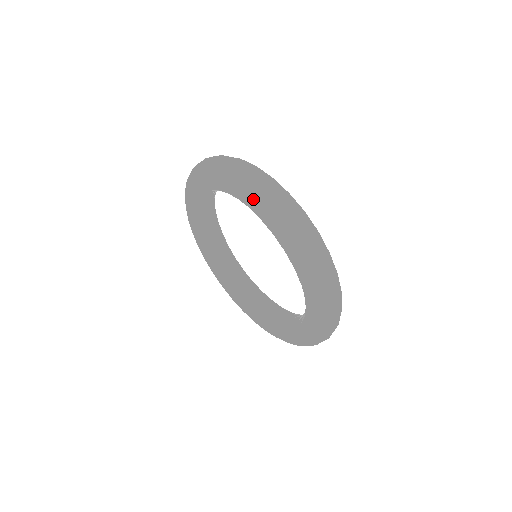
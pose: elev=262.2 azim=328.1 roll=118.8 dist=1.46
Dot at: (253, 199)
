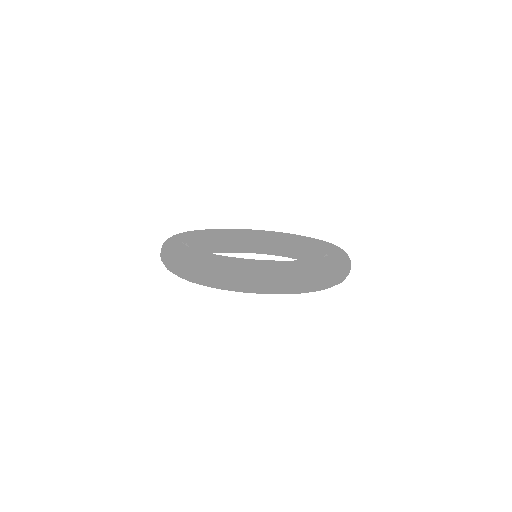
Dot at: occluded
